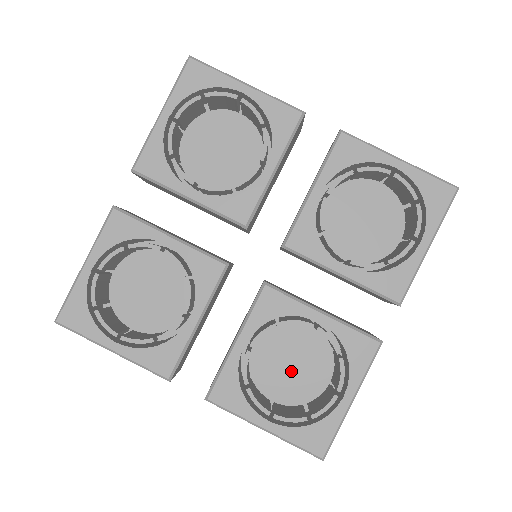
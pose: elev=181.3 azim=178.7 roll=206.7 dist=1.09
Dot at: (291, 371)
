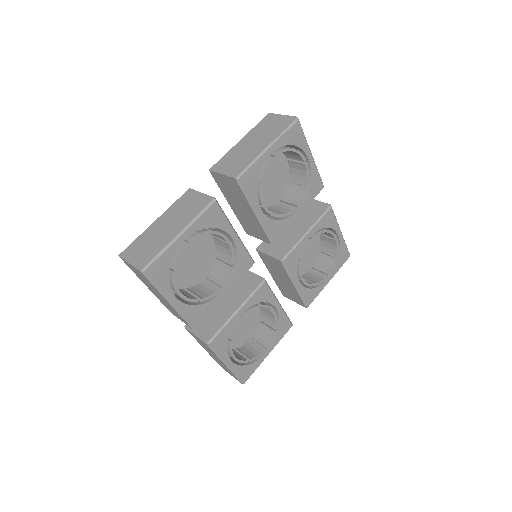
Dot at: (237, 329)
